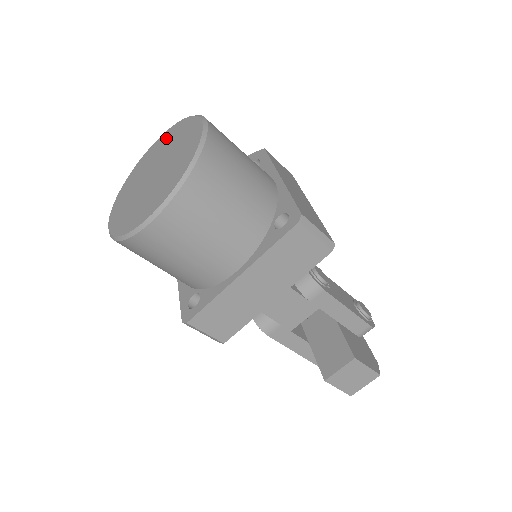
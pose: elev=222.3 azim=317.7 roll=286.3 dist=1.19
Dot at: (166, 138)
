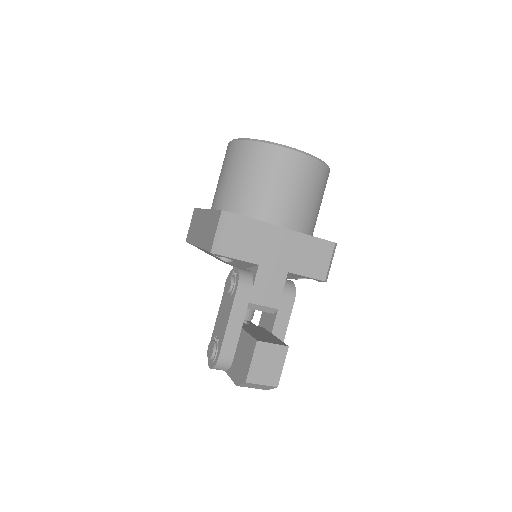
Dot at: occluded
